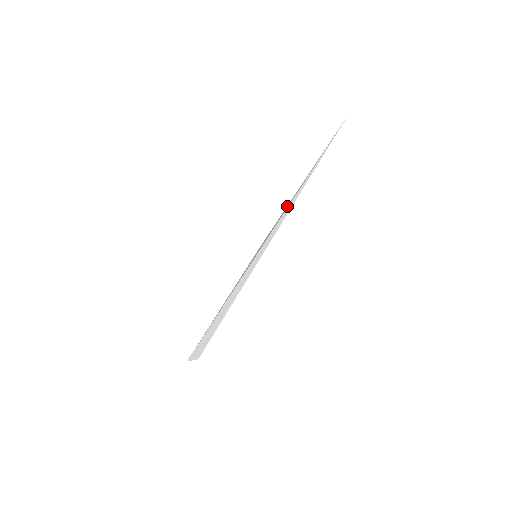
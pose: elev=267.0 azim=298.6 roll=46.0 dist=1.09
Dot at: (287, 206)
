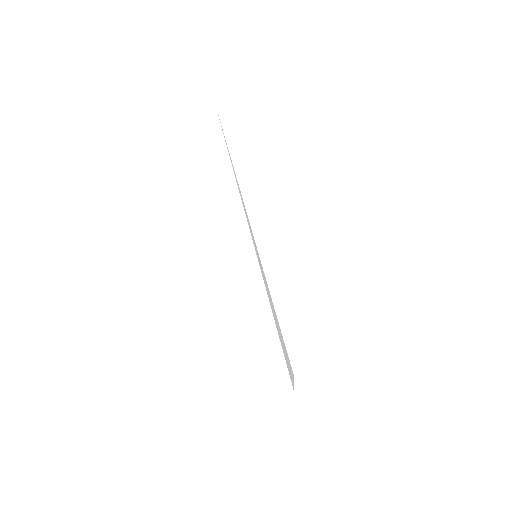
Dot at: occluded
